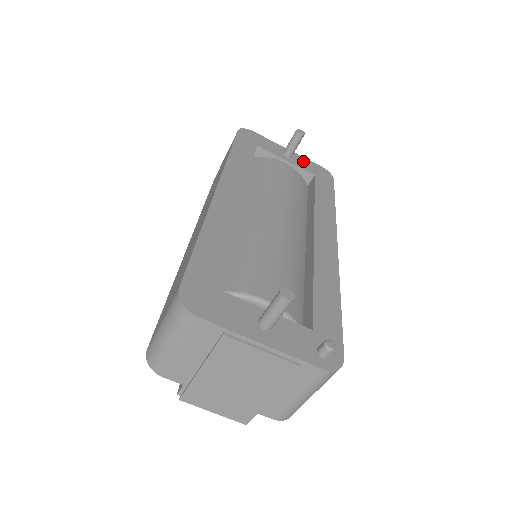
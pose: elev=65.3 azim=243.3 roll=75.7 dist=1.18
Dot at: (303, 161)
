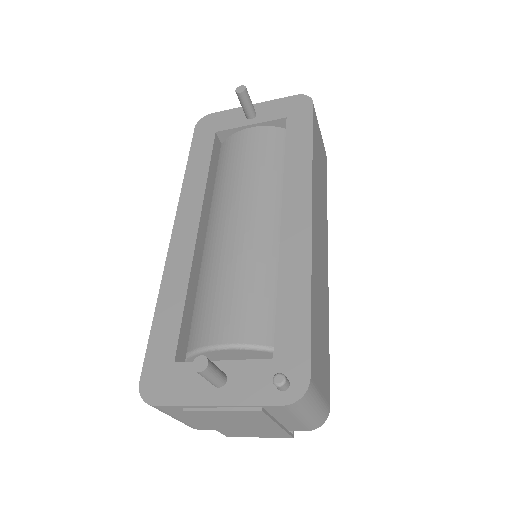
Dot at: (271, 107)
